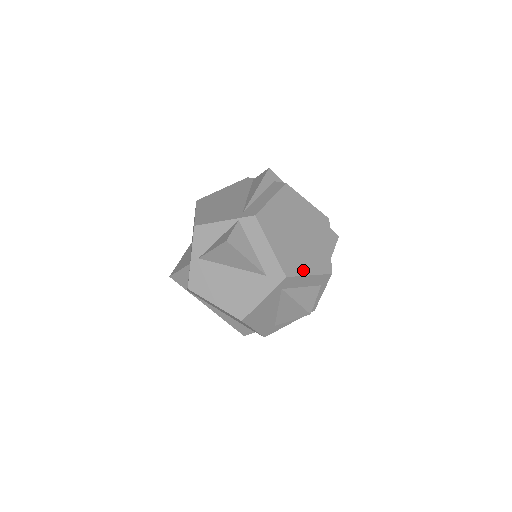
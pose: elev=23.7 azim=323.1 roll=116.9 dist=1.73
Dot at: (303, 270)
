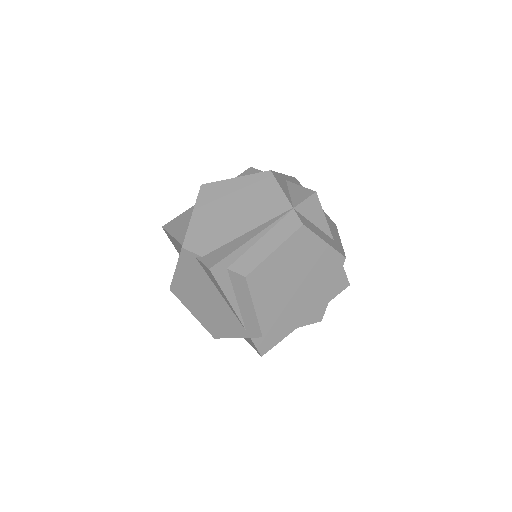
Dot at: (326, 297)
